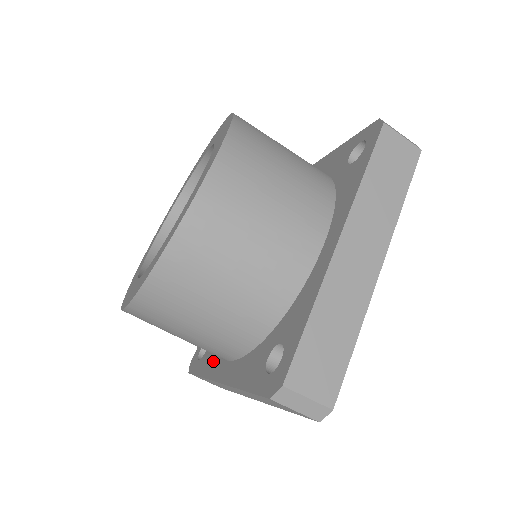
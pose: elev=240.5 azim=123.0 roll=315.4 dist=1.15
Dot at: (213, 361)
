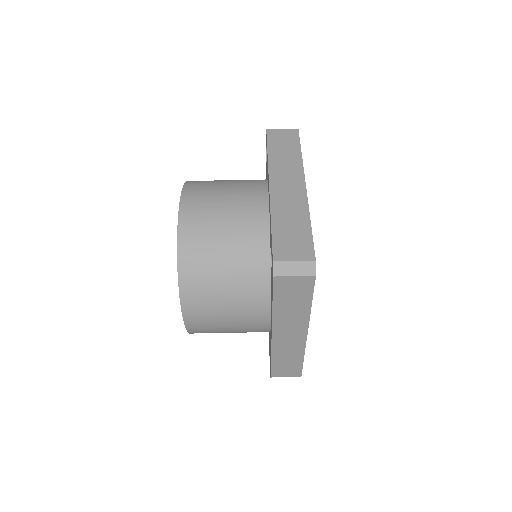
Dot at: (270, 339)
